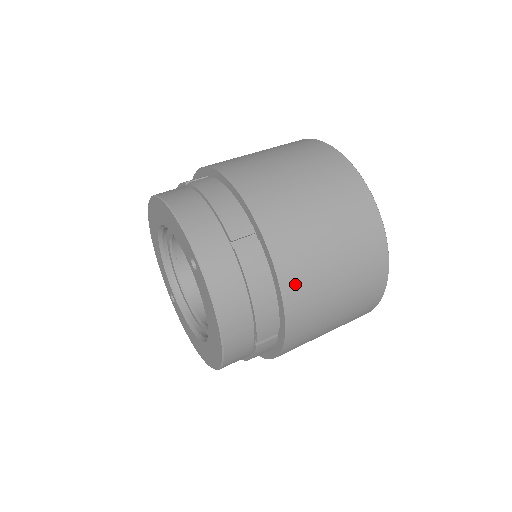
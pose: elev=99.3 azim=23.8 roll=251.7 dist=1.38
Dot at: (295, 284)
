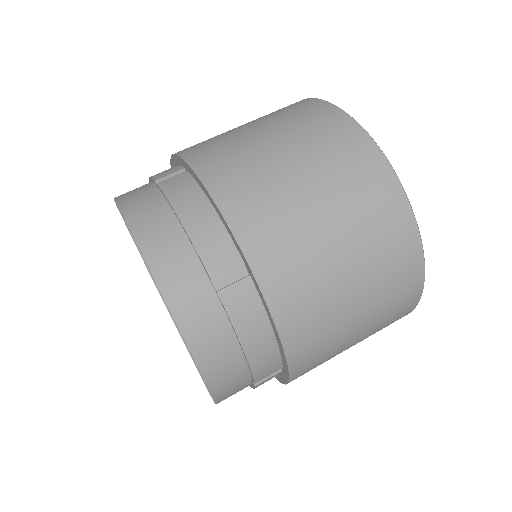
Dot at: (299, 327)
